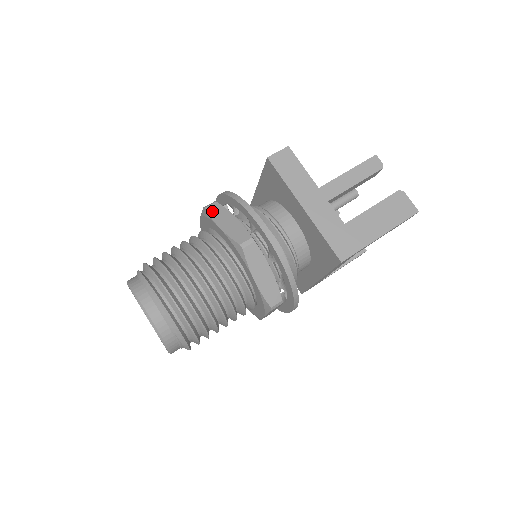
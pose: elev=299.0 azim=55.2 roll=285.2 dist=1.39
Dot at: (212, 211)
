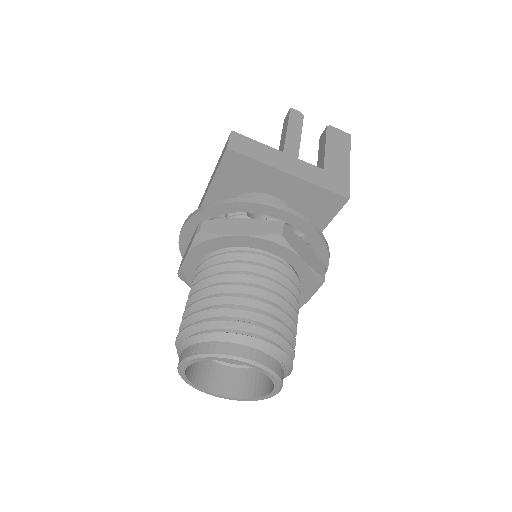
Dot at: (211, 229)
